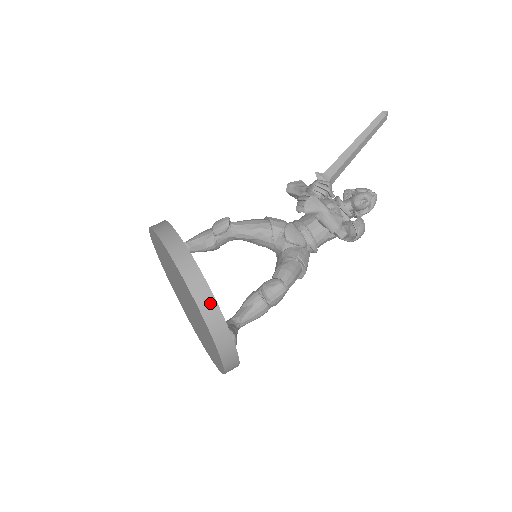
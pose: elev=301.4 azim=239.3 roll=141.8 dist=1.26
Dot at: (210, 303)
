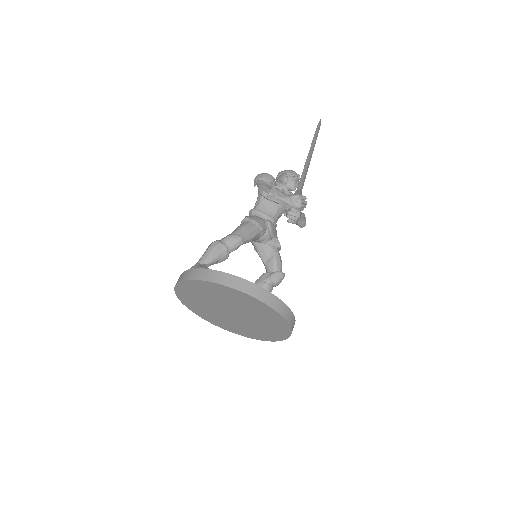
Dot at: occluded
